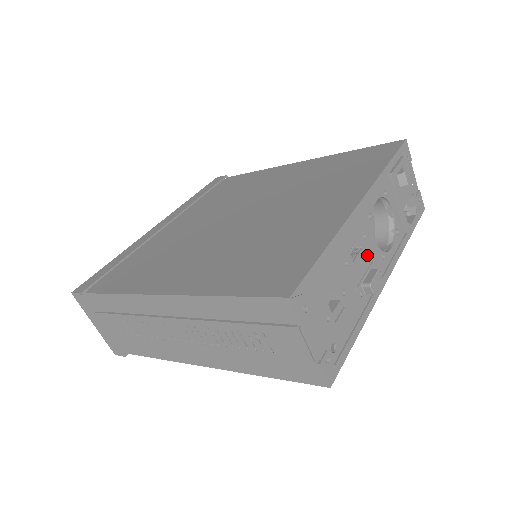
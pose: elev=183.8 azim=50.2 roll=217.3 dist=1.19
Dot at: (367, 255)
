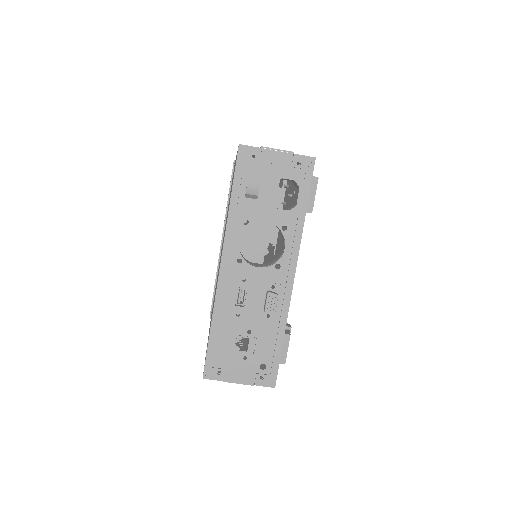
Dot at: (257, 287)
